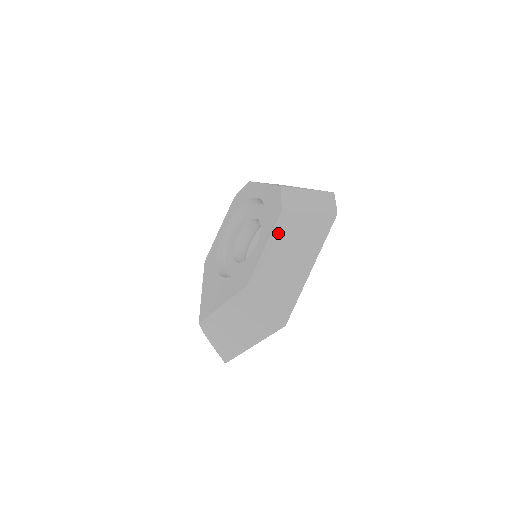
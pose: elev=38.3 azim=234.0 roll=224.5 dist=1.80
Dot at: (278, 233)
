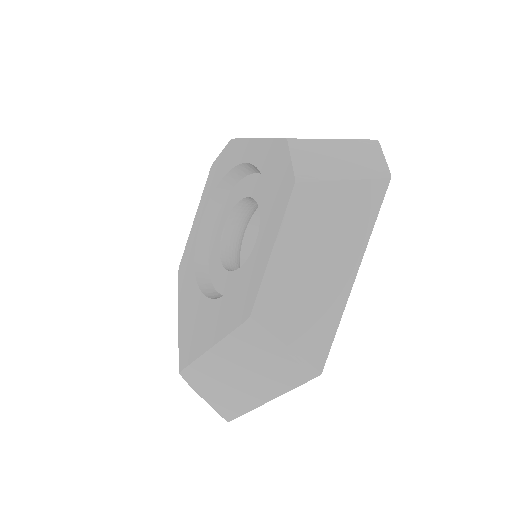
Dot at: (293, 221)
